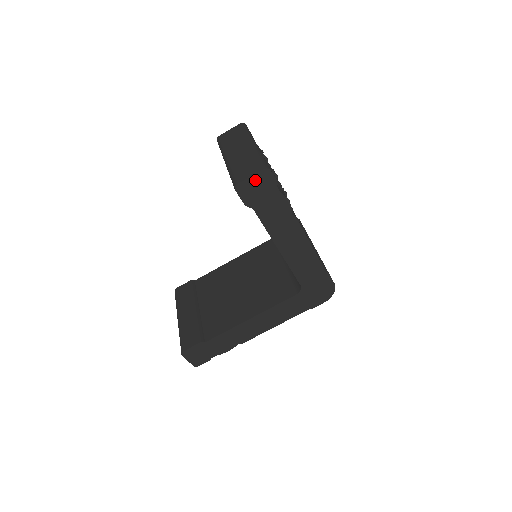
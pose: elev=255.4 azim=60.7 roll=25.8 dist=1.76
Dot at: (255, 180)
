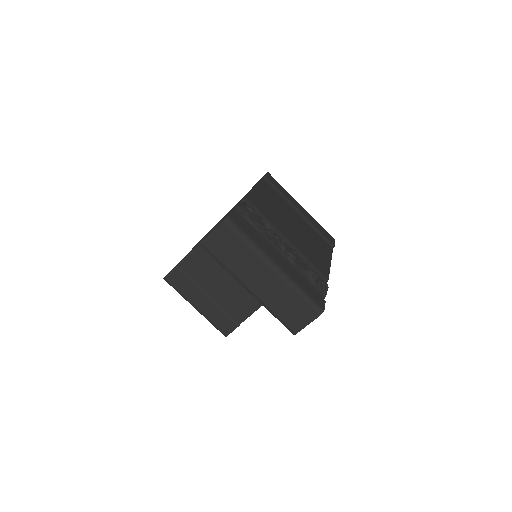
Dot at: occluded
